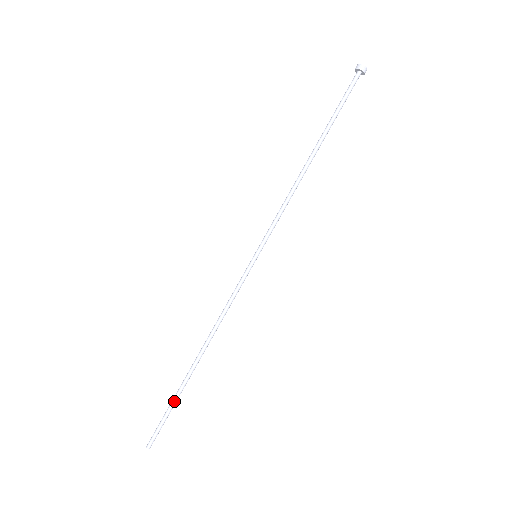
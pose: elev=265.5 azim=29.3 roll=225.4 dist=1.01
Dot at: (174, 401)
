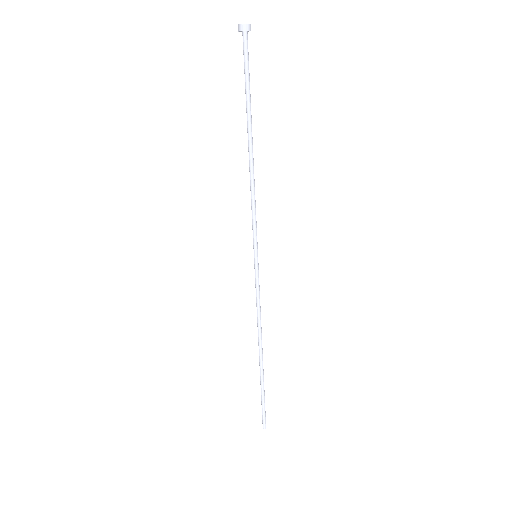
Dot at: (264, 391)
